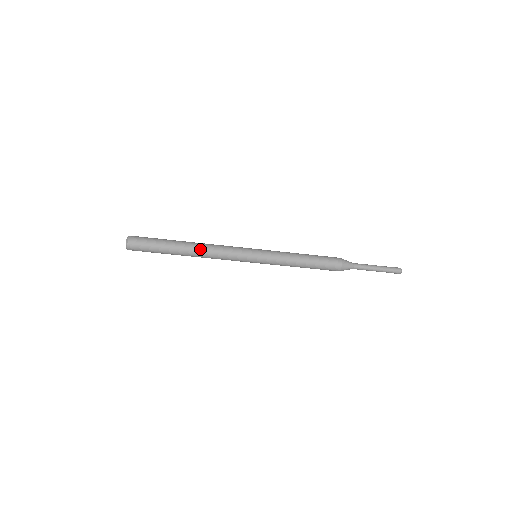
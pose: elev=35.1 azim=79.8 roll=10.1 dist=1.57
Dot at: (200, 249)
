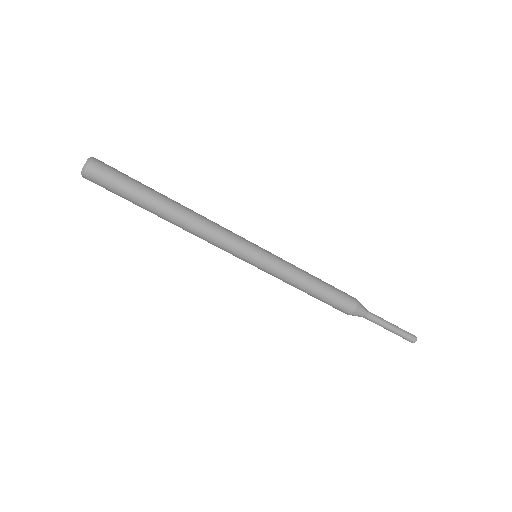
Dot at: (189, 215)
